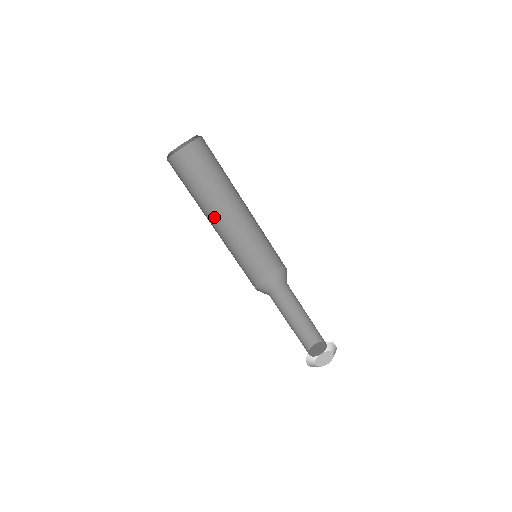
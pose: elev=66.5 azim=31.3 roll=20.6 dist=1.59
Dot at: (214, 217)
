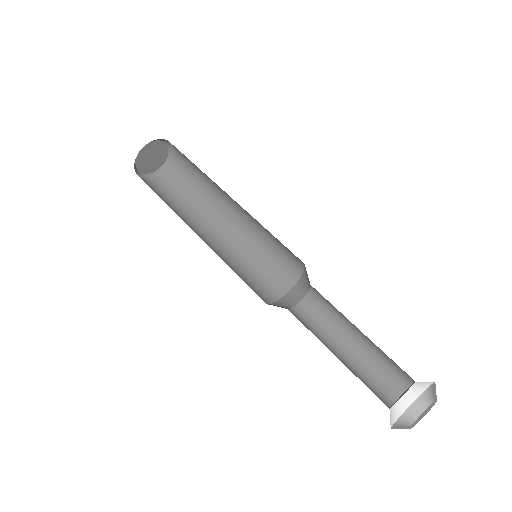
Dot at: (208, 228)
